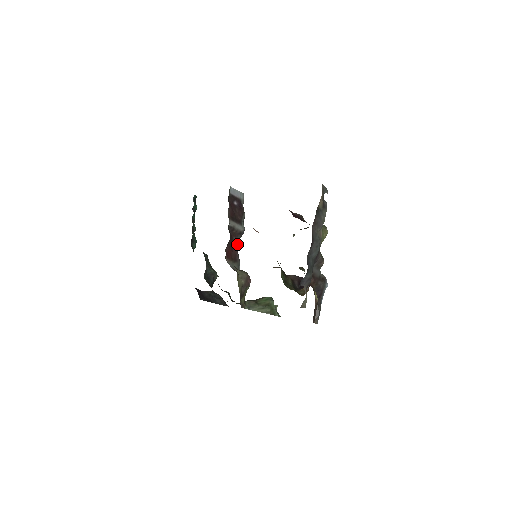
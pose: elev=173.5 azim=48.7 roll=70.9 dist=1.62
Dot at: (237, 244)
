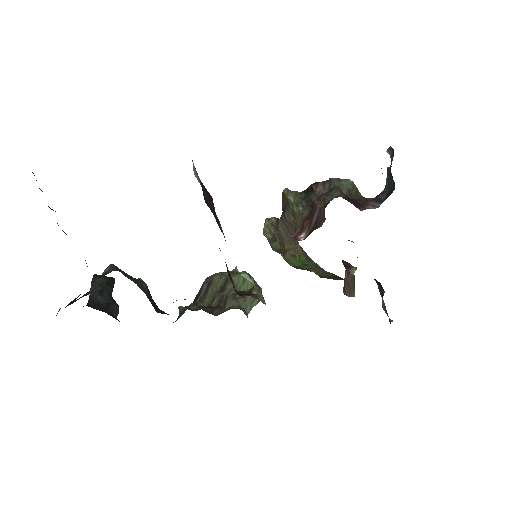
Dot at: occluded
